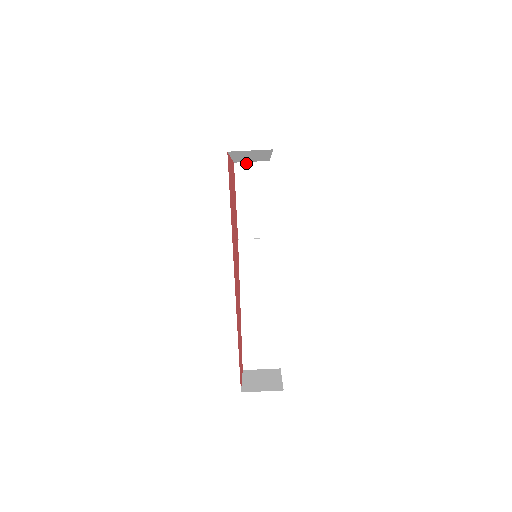
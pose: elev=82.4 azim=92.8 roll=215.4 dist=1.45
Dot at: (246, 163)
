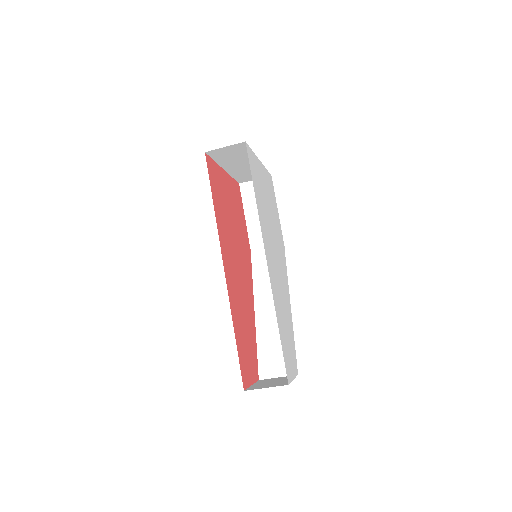
Dot at: (250, 182)
